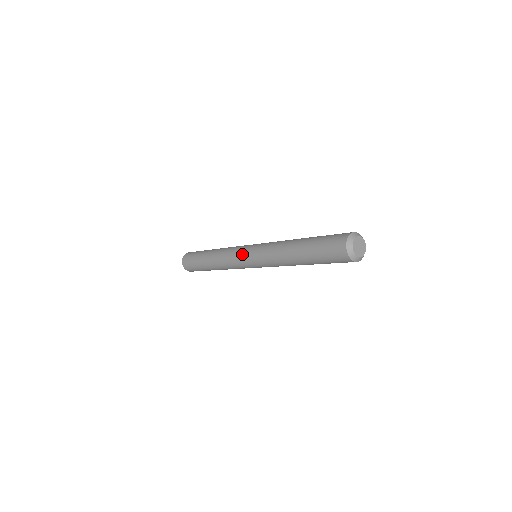
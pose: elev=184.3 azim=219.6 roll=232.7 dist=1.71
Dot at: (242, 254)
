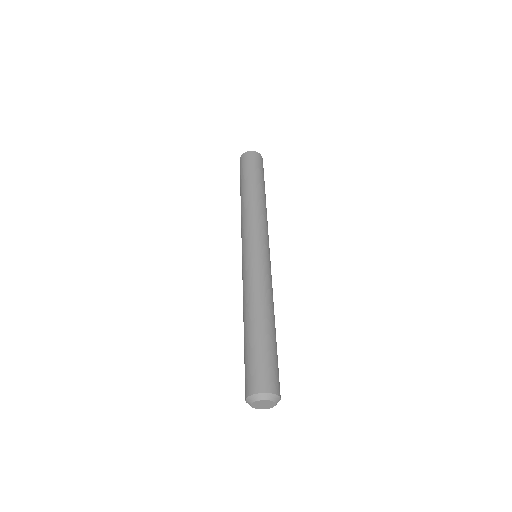
Dot at: occluded
